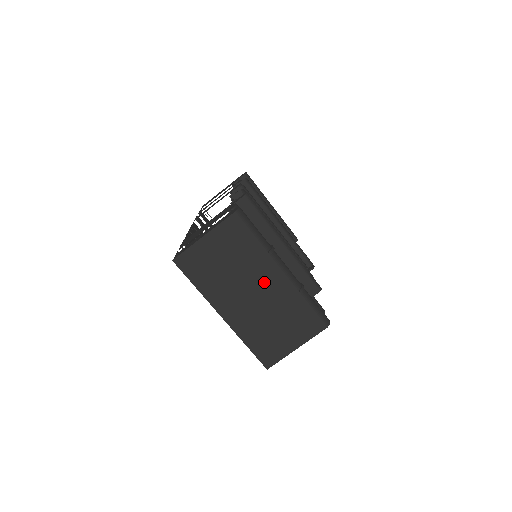
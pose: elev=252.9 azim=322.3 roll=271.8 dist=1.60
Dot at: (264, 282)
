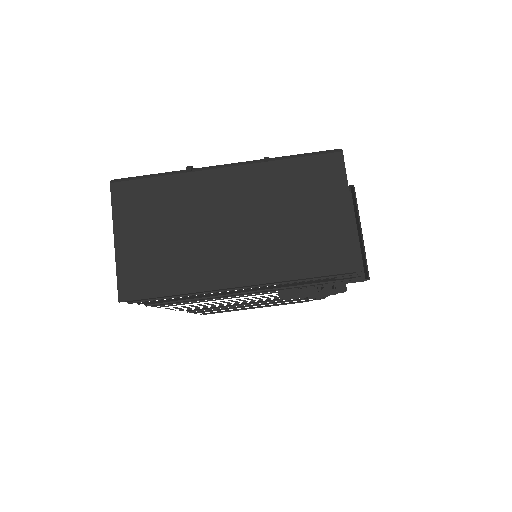
Dot at: (224, 200)
